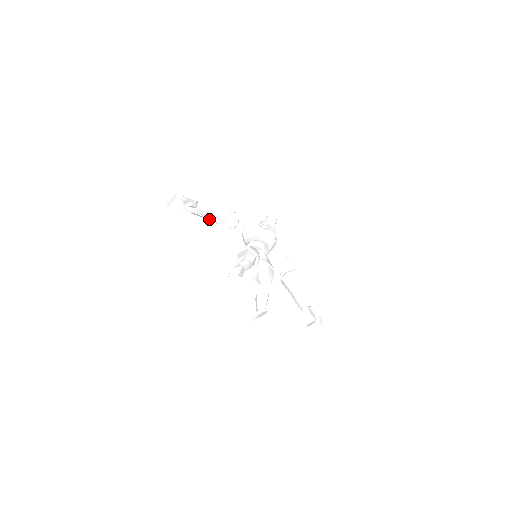
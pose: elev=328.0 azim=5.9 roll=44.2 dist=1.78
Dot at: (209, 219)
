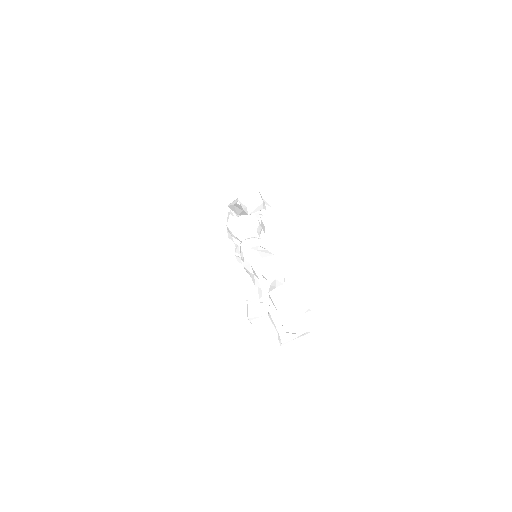
Dot at: (241, 211)
